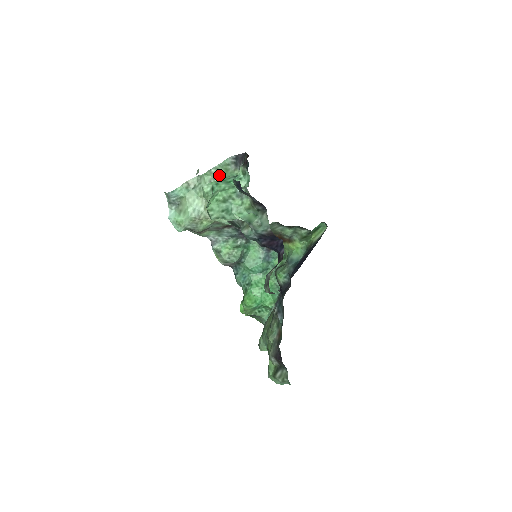
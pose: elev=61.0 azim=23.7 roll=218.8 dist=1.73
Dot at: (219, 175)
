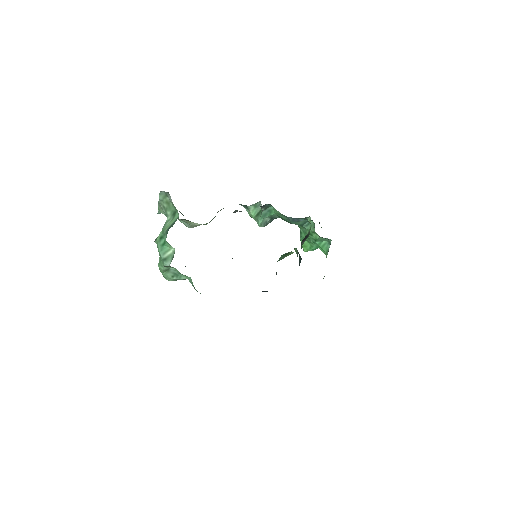
Dot at: (165, 213)
